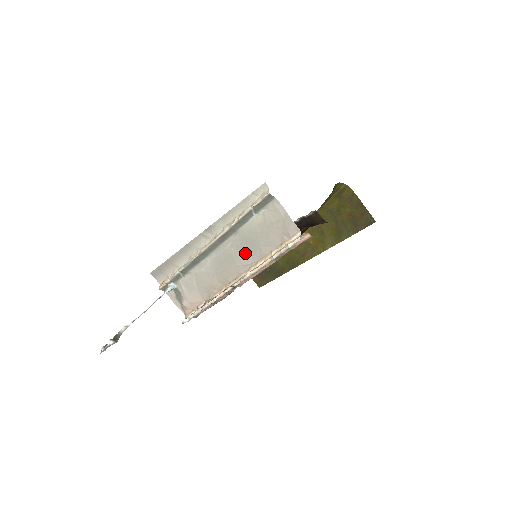
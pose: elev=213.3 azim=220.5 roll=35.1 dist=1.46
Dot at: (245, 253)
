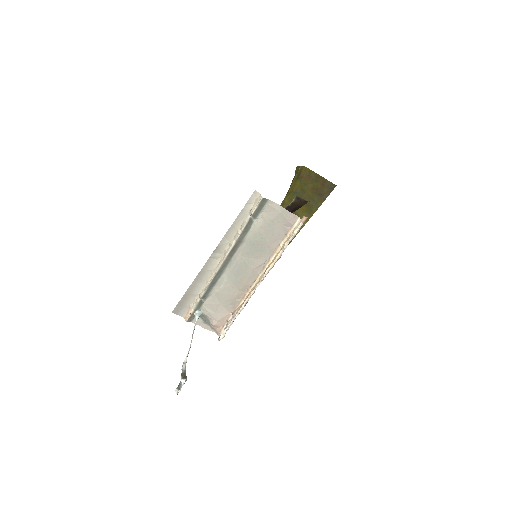
Dot at: (256, 256)
